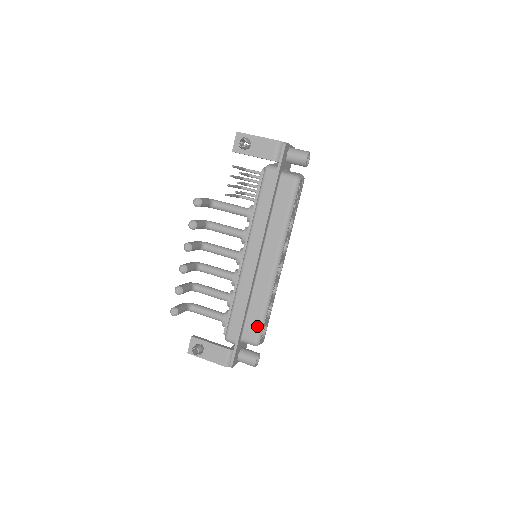
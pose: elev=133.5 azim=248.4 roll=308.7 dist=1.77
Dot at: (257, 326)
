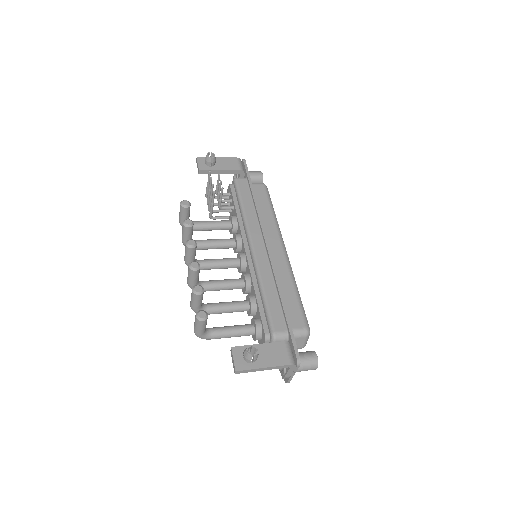
Dot at: (299, 310)
